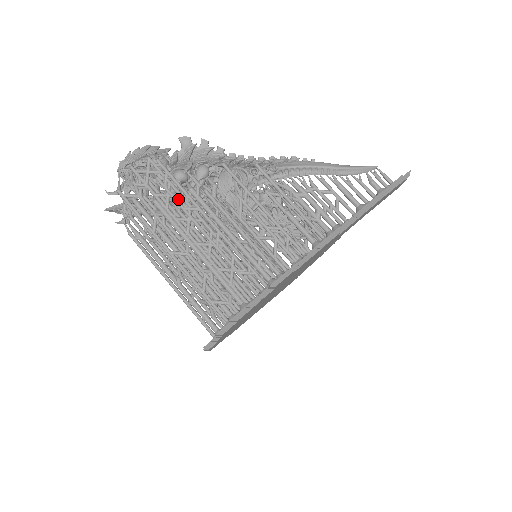
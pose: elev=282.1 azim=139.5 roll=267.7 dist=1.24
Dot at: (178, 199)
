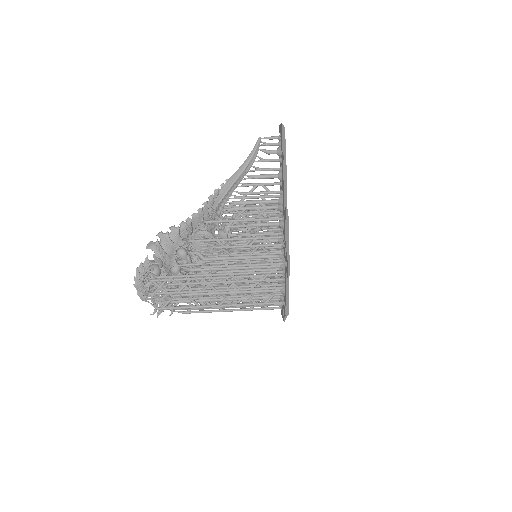
Dot at: occluded
